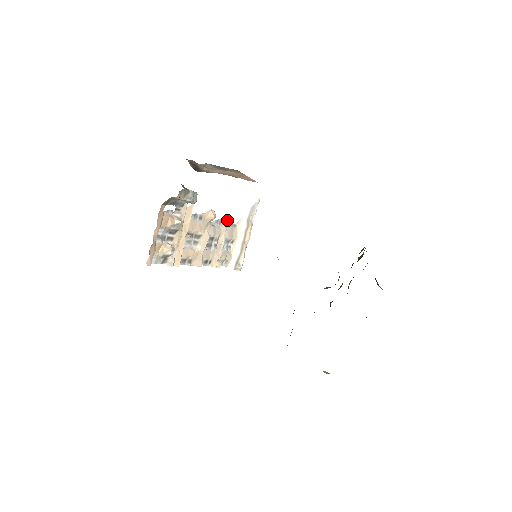
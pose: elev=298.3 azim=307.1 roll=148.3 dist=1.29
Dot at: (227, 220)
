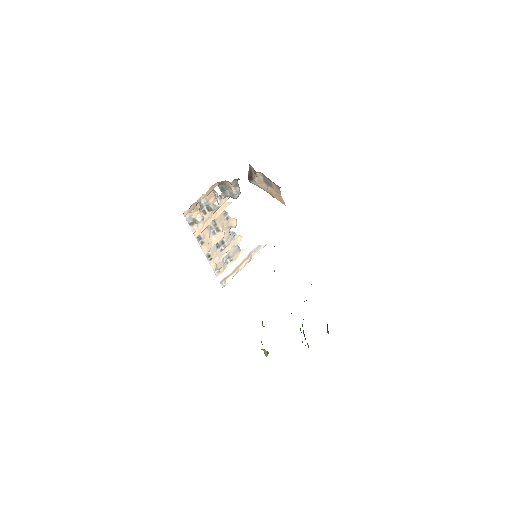
Dot at: (239, 239)
